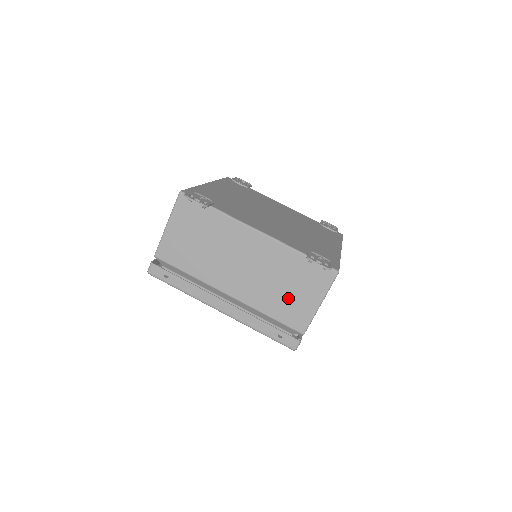
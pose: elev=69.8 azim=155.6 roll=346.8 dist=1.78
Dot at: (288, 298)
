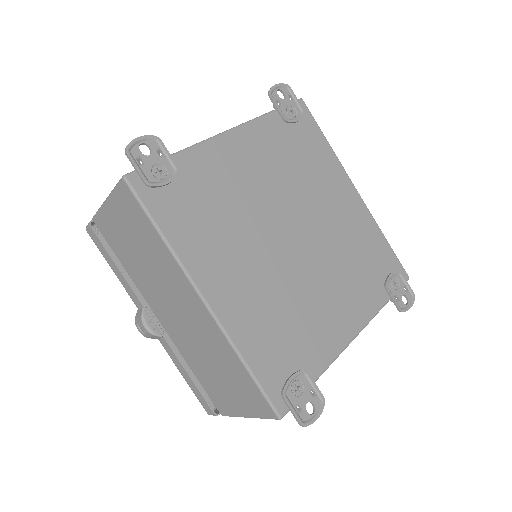
Dot at: occluded
